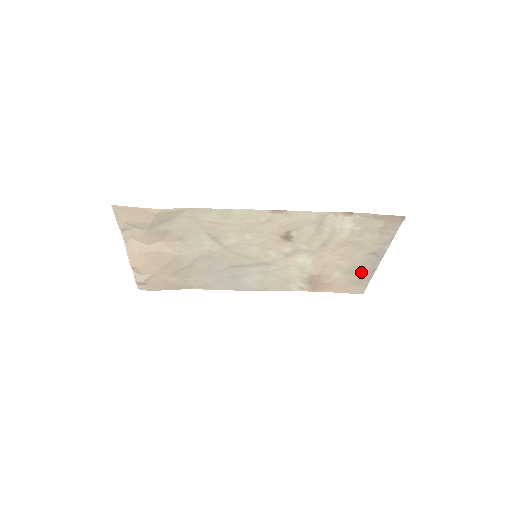
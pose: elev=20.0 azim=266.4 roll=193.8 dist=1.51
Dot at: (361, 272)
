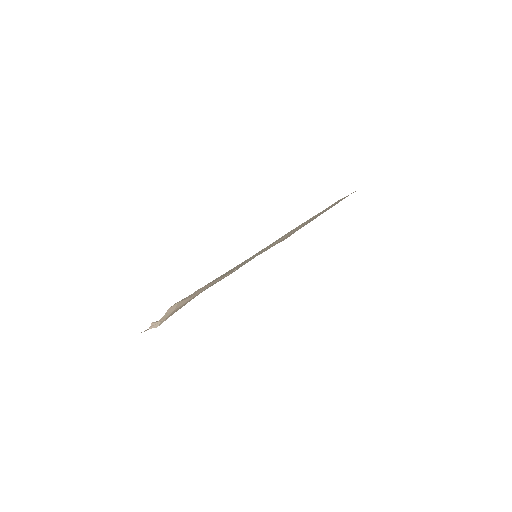
Dot at: occluded
